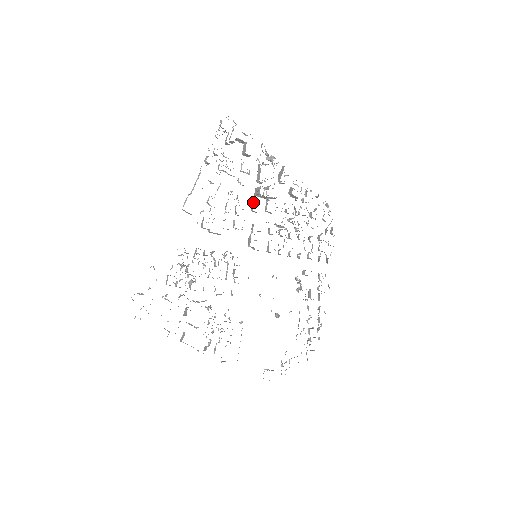
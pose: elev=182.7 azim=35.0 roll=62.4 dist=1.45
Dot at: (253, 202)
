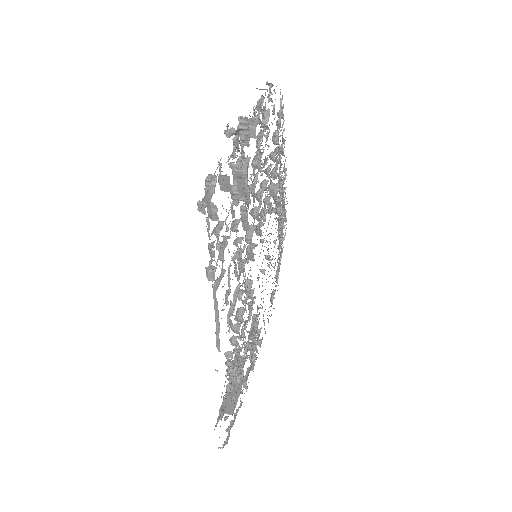
Dot at: (246, 222)
